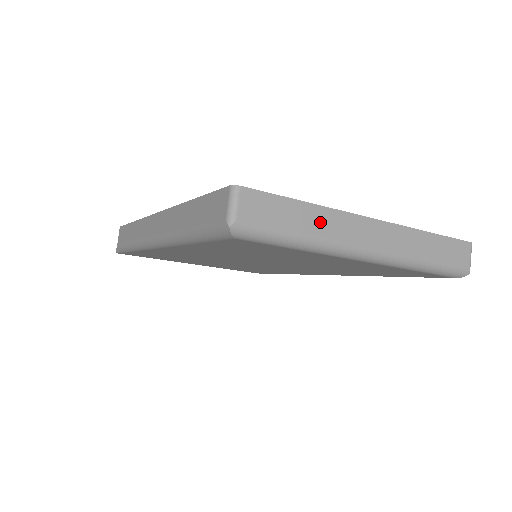
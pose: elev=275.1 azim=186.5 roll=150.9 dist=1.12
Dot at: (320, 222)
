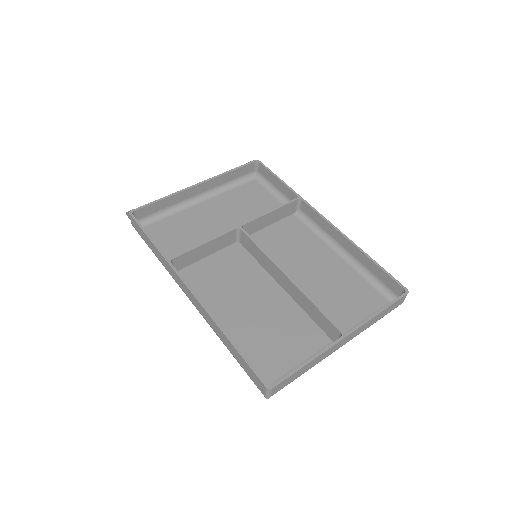
Dot at: (314, 363)
